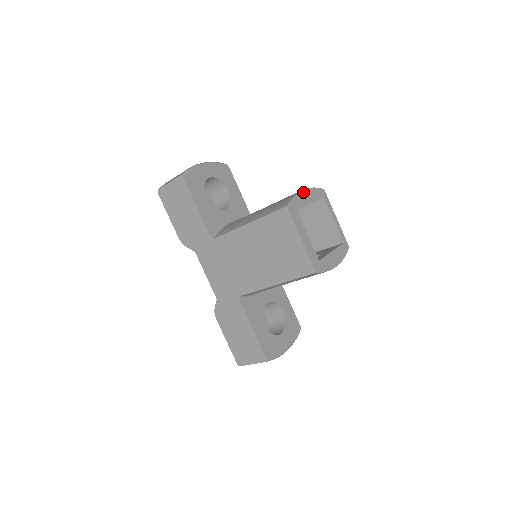
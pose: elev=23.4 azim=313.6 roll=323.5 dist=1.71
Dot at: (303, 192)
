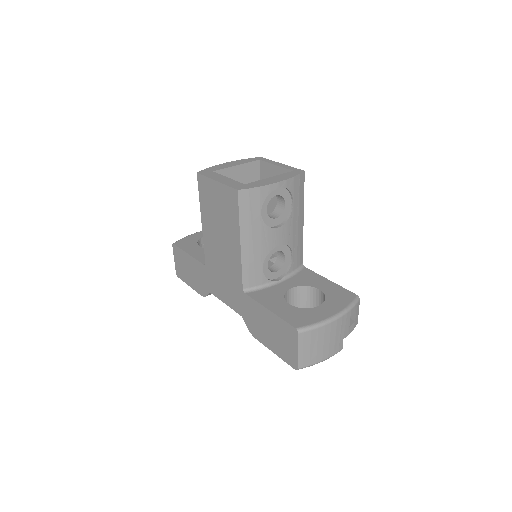
Dot at: (225, 164)
